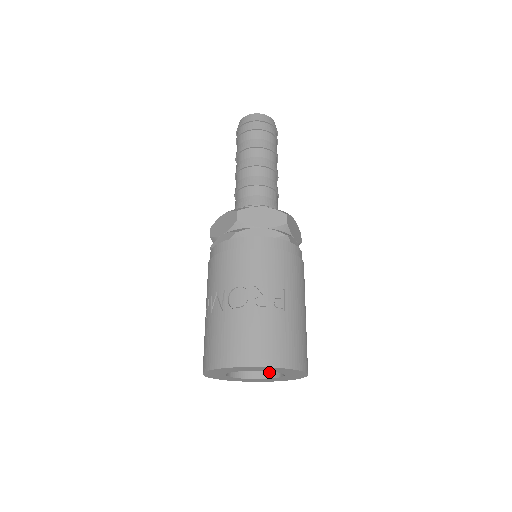
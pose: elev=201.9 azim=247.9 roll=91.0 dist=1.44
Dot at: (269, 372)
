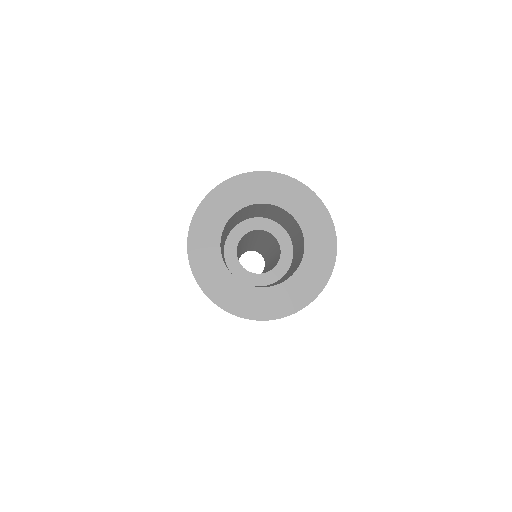
Dot at: occluded
